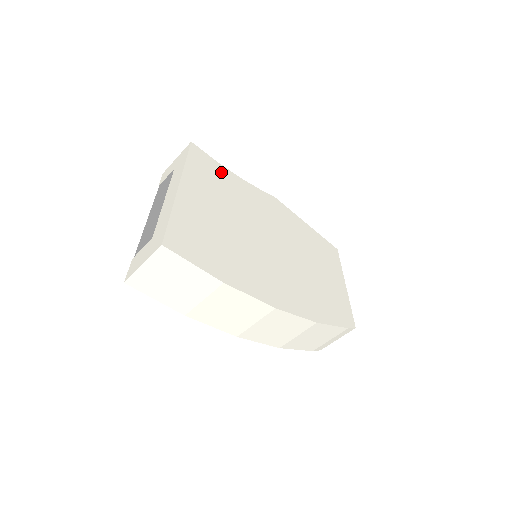
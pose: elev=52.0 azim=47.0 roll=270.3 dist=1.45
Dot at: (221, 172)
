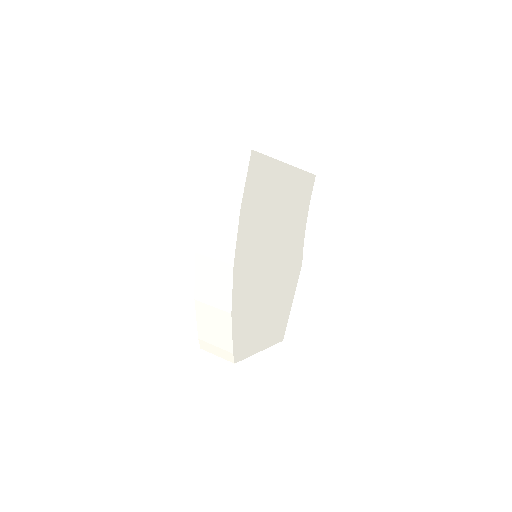
Dot at: (305, 205)
